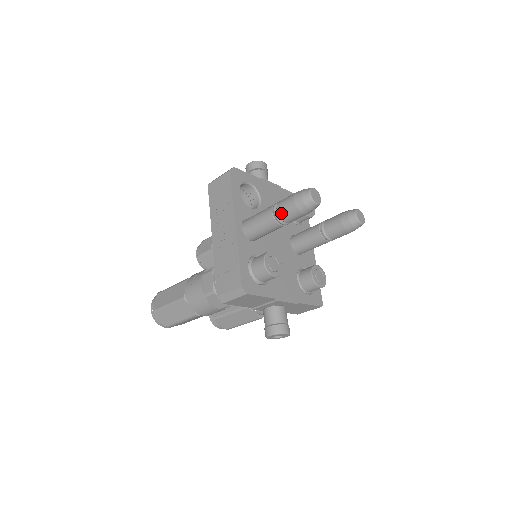
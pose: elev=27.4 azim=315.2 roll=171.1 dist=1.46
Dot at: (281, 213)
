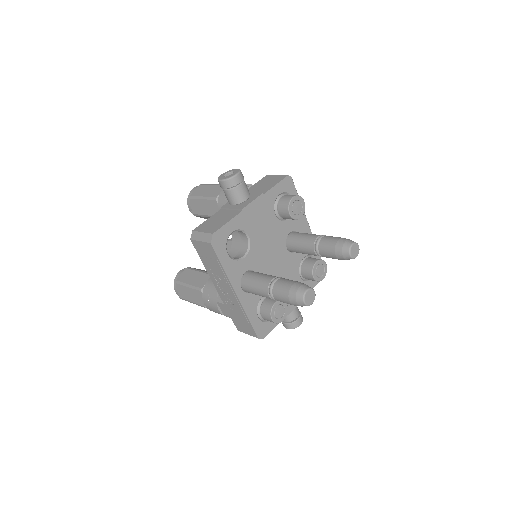
Dot at: occluded
